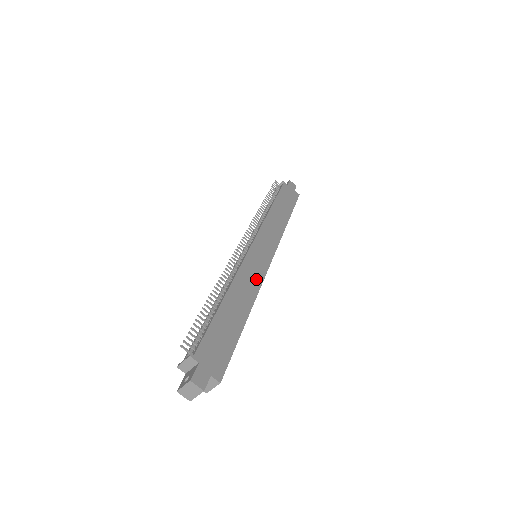
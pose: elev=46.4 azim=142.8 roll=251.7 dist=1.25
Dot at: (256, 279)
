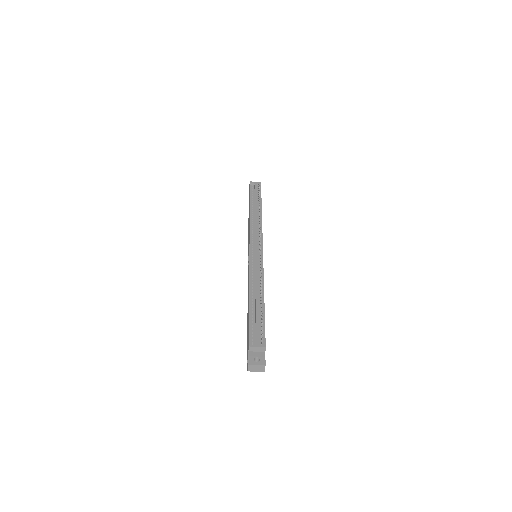
Dot at: occluded
